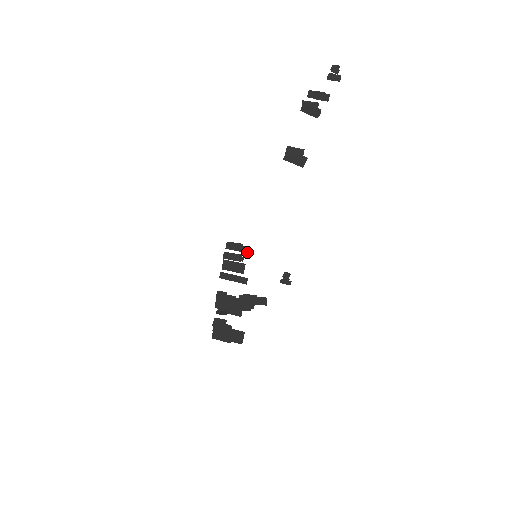
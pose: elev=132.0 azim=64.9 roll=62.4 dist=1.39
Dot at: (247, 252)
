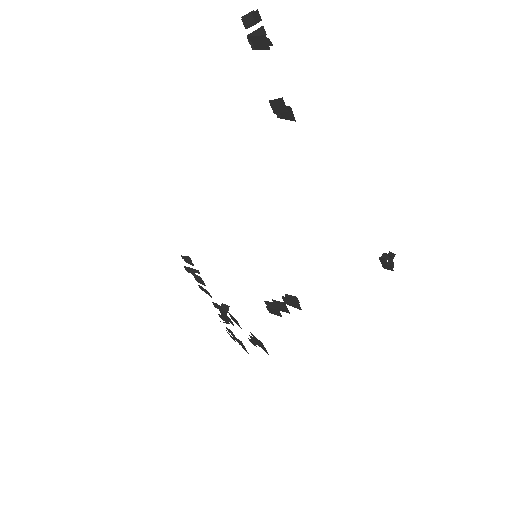
Dot at: occluded
